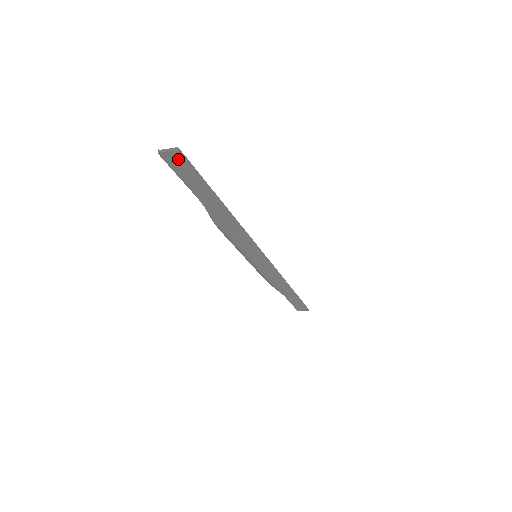
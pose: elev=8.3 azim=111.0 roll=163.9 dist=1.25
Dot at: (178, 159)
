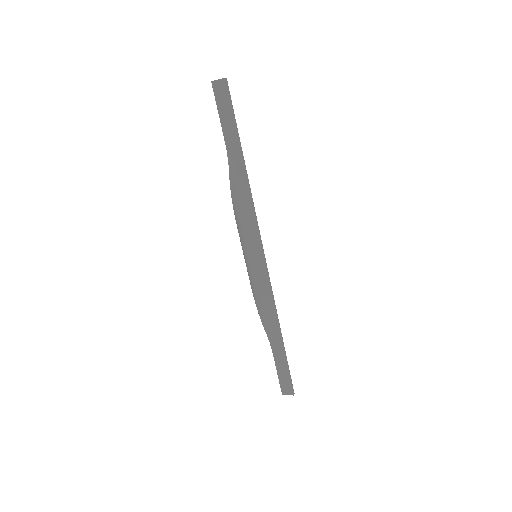
Dot at: (223, 90)
